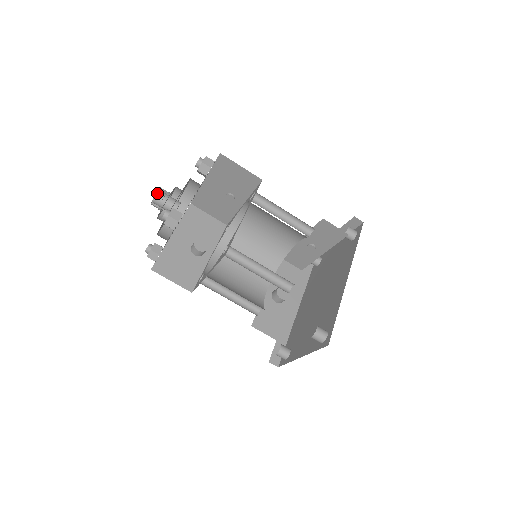
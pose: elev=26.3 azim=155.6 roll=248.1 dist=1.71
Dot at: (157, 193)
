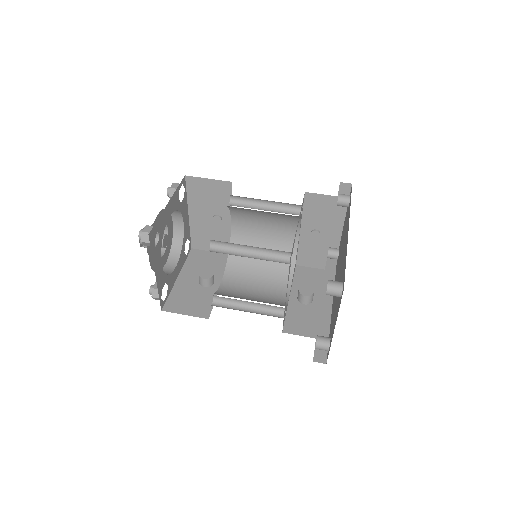
Dot at: occluded
